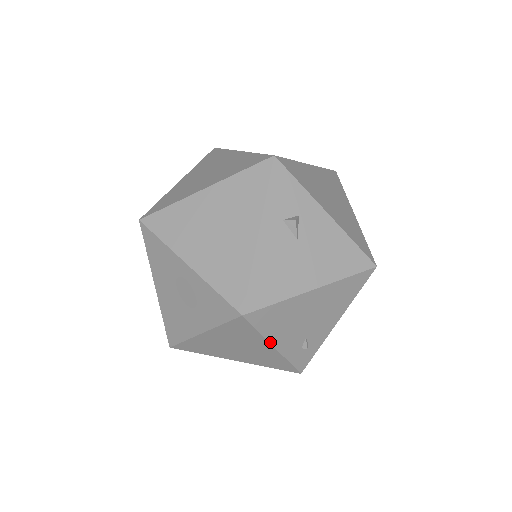
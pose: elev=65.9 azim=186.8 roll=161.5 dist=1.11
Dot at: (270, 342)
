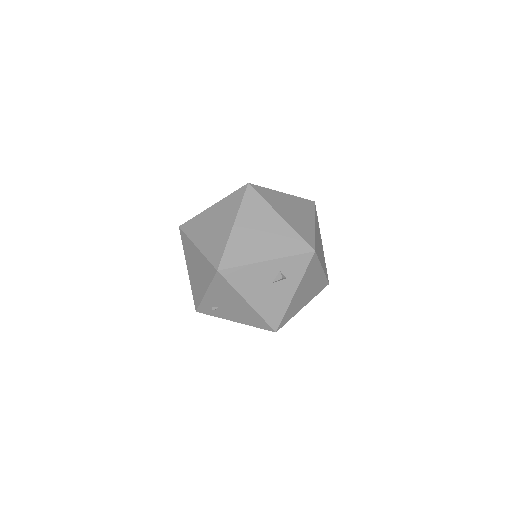
Dot at: (208, 289)
